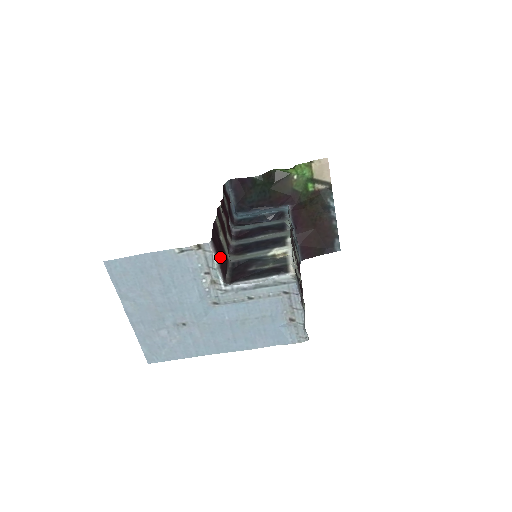
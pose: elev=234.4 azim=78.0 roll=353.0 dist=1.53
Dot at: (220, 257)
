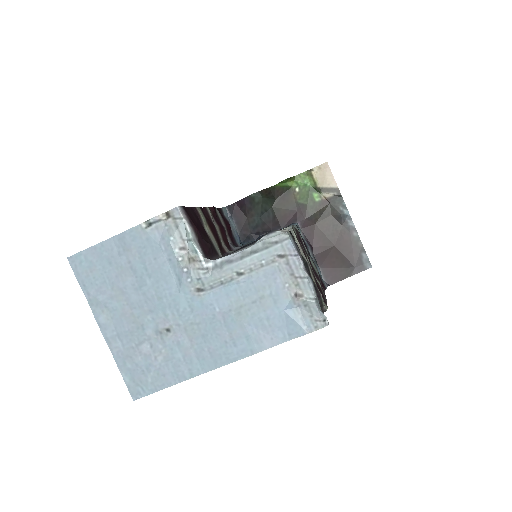
Dot at: (196, 229)
